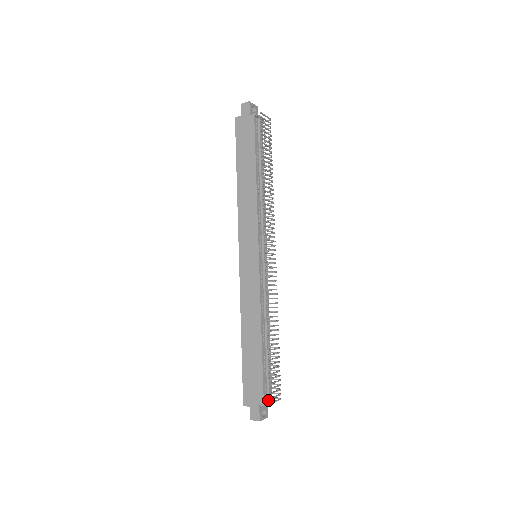
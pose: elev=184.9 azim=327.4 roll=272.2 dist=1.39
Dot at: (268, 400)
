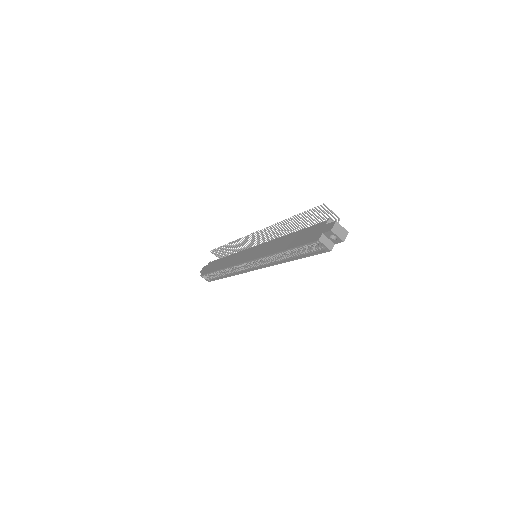
Dot at: occluded
